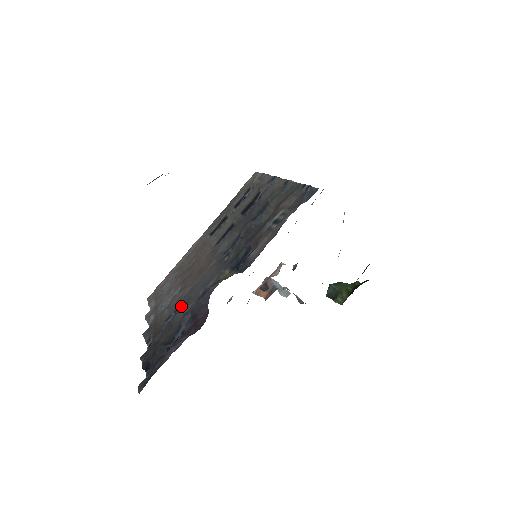
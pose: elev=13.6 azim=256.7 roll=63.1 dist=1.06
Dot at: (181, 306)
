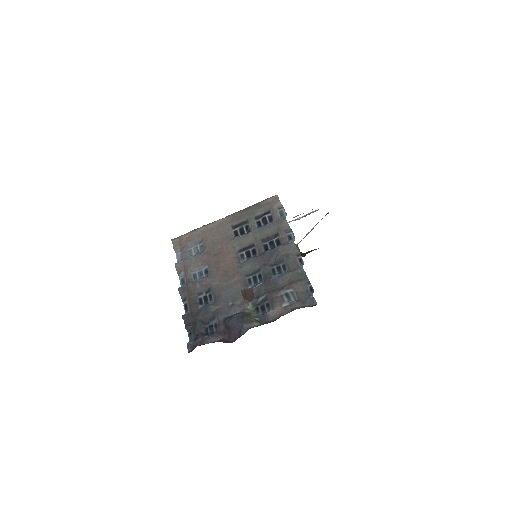
Dot at: (211, 293)
